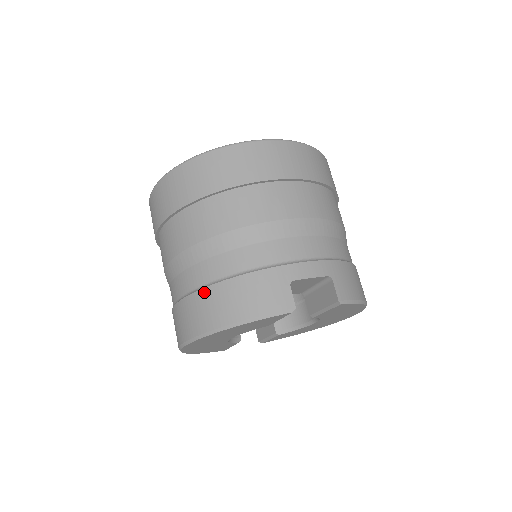
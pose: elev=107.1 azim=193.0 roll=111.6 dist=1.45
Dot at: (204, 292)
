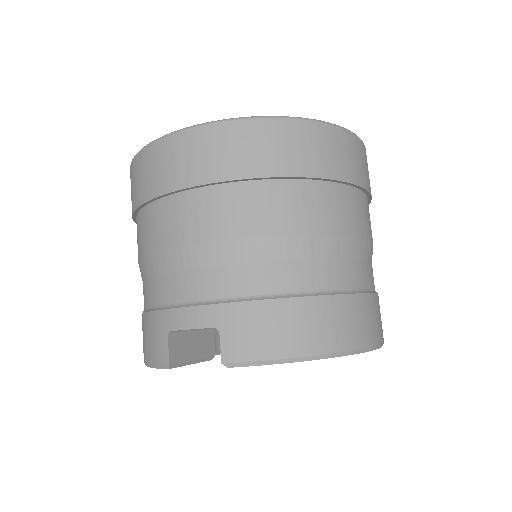
Dot at: occluded
